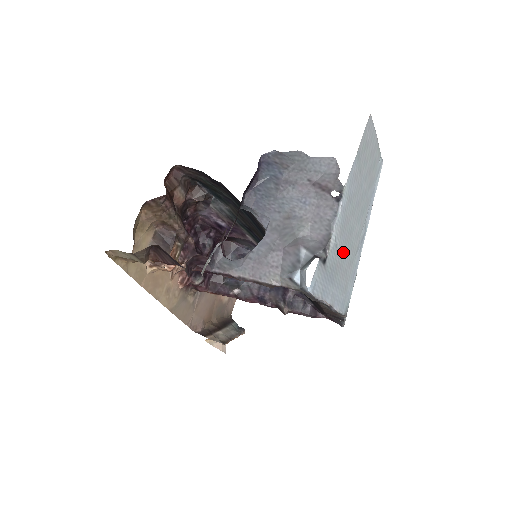
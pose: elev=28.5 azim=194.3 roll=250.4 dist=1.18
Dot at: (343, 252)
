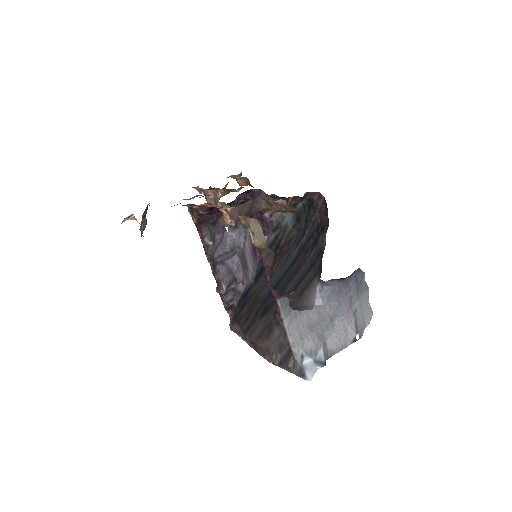
Dot at: occluded
